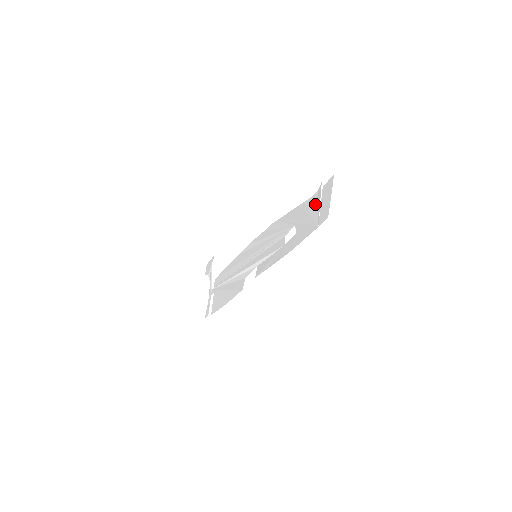
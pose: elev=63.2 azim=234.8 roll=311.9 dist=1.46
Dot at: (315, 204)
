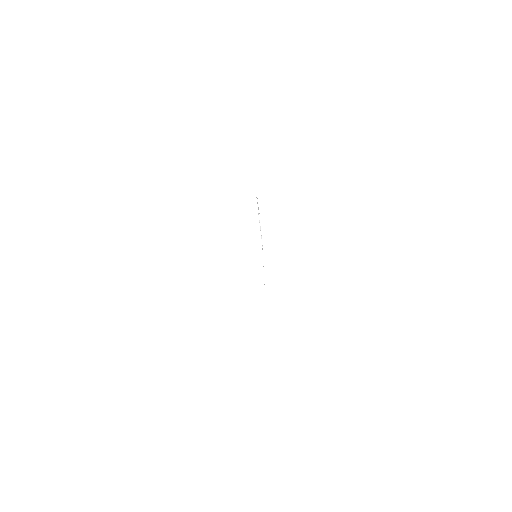
Dot at: occluded
